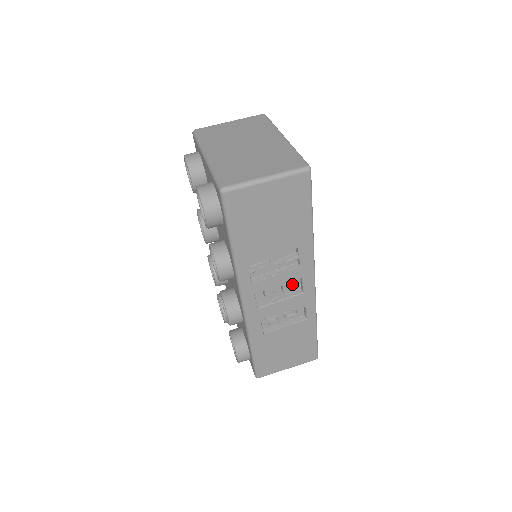
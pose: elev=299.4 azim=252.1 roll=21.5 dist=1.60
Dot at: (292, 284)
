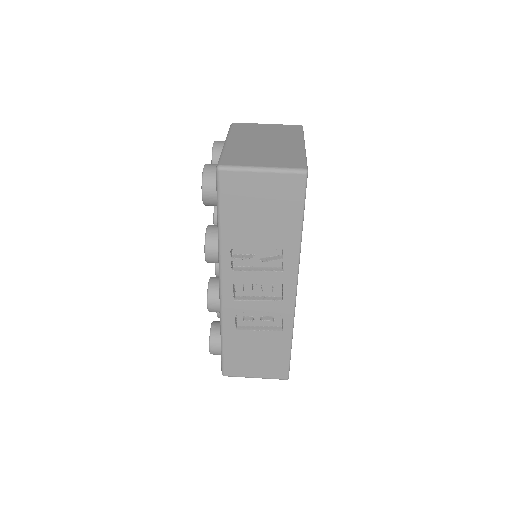
Dot at: (272, 287)
